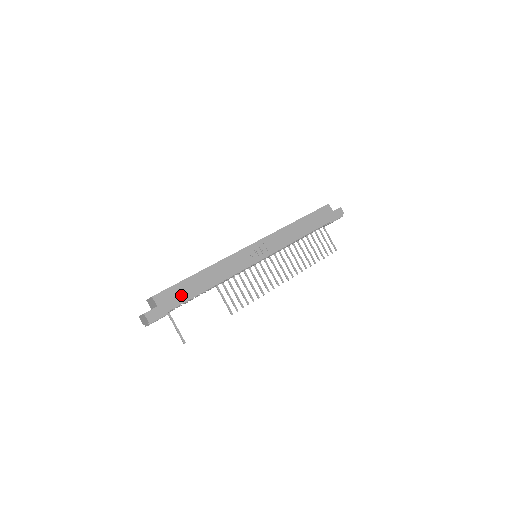
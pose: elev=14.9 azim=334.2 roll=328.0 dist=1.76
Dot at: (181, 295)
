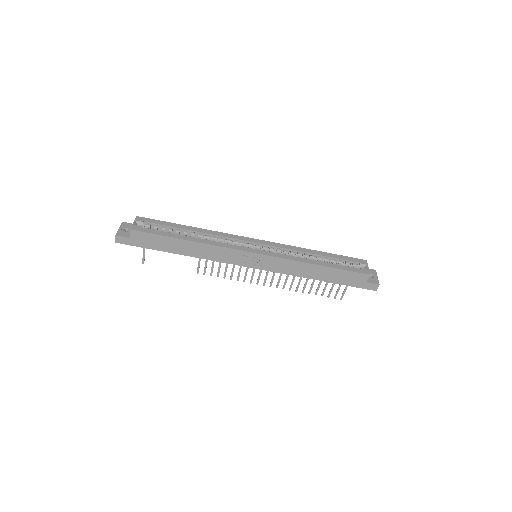
Dot at: (156, 244)
